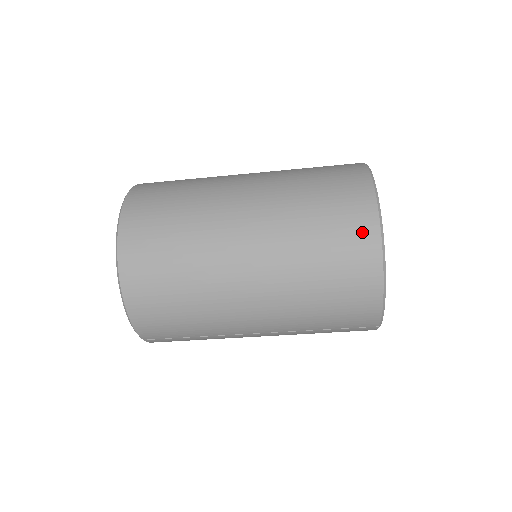
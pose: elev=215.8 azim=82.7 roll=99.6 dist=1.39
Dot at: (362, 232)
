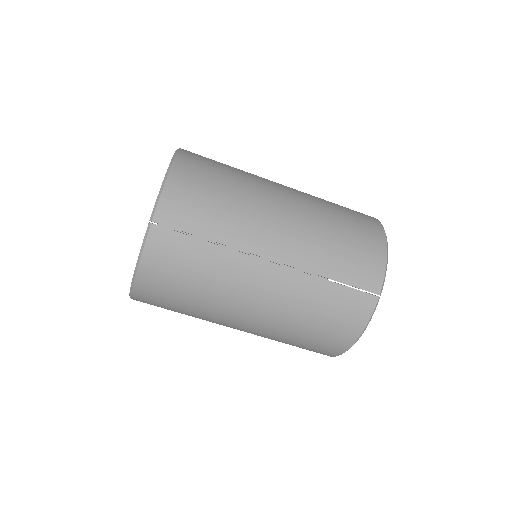
Dot at: (366, 215)
